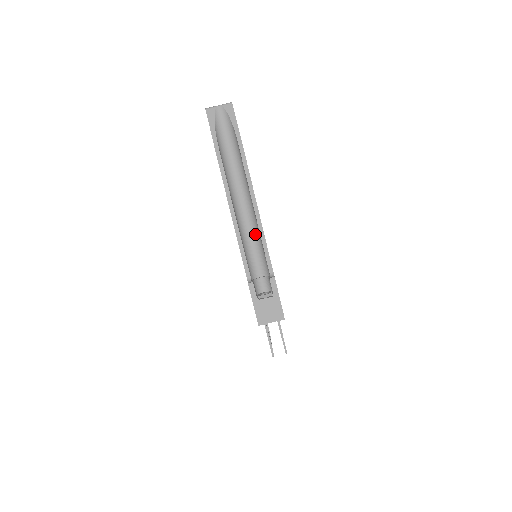
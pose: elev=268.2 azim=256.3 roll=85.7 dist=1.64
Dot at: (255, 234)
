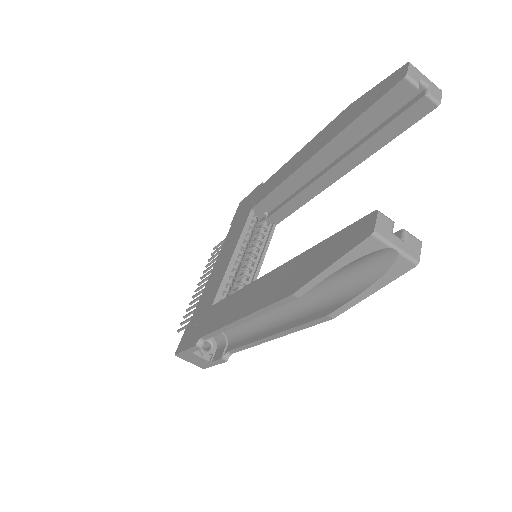
Dot at: (254, 322)
